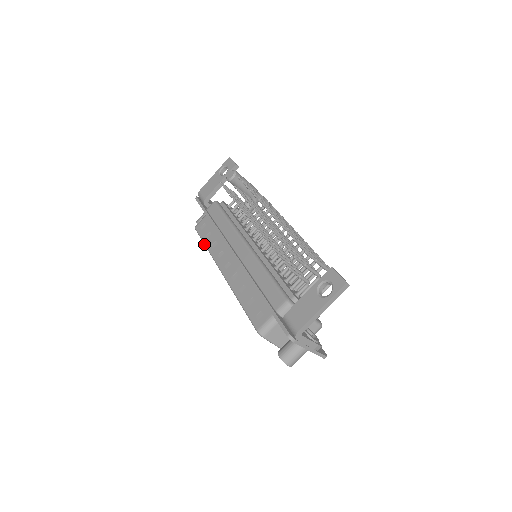
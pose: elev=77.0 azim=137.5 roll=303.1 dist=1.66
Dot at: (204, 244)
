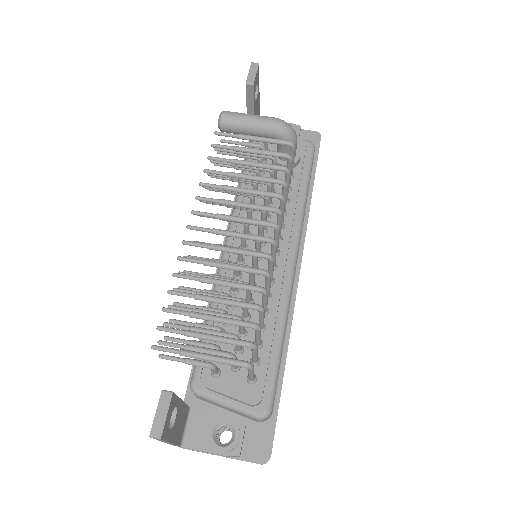
Dot at: occluded
